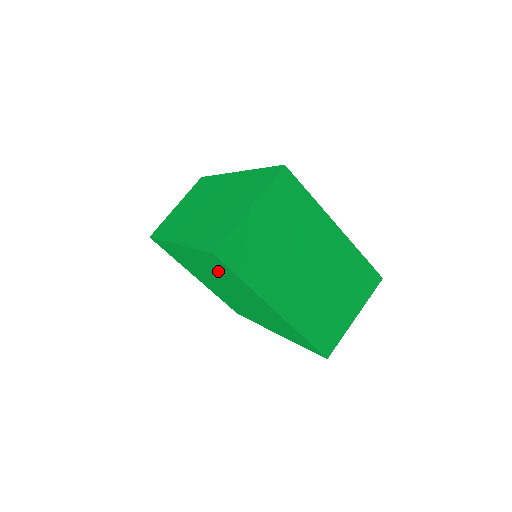
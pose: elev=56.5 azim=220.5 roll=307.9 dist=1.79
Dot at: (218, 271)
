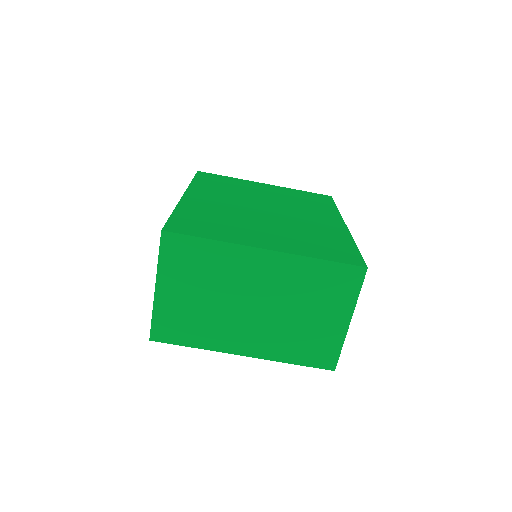
Dot at: occluded
